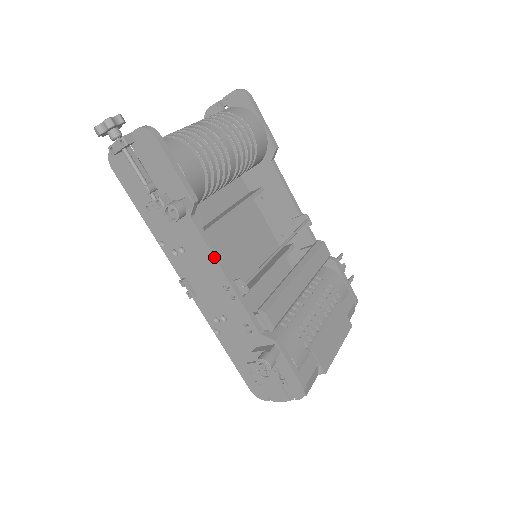
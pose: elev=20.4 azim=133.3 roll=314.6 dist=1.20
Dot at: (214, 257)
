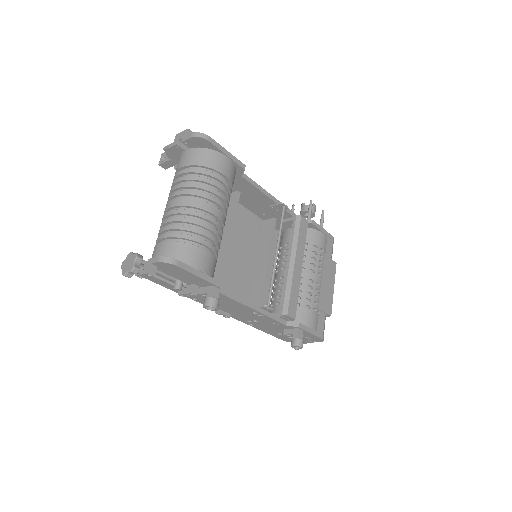
Dot at: (242, 304)
